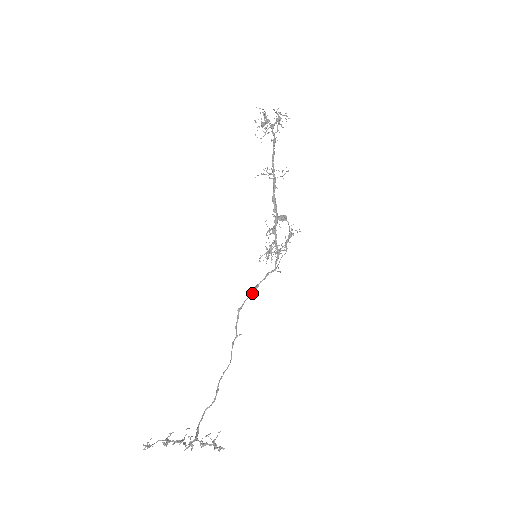
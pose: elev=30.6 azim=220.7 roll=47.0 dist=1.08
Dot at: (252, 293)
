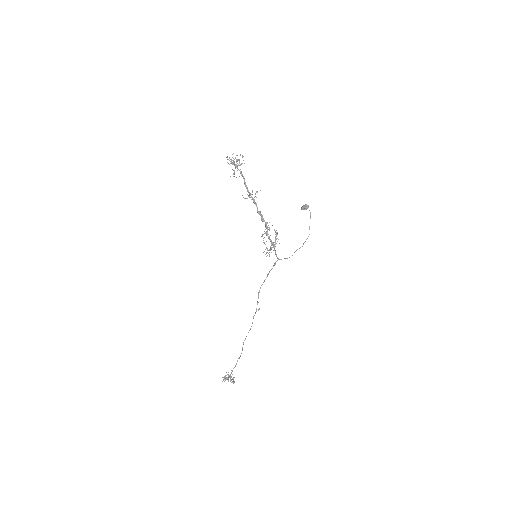
Dot at: occluded
